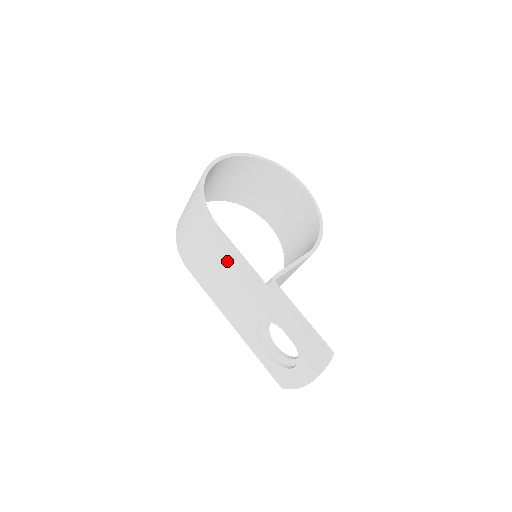
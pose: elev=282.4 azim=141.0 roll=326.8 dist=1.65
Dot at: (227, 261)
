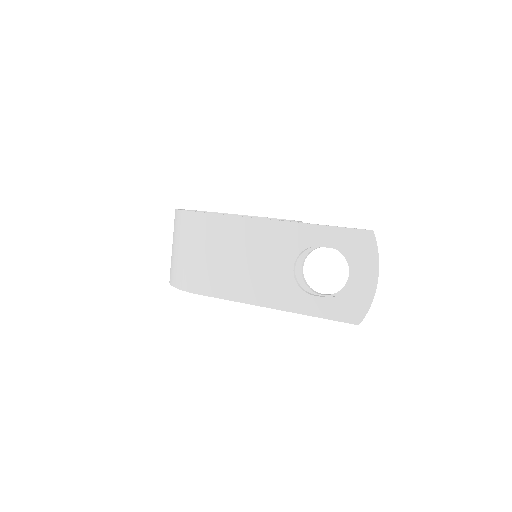
Dot at: (231, 235)
